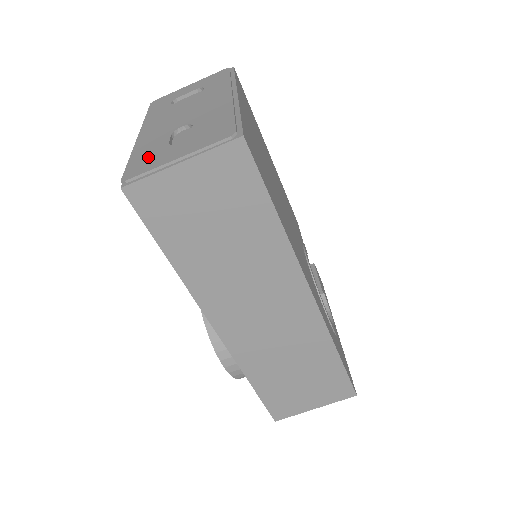
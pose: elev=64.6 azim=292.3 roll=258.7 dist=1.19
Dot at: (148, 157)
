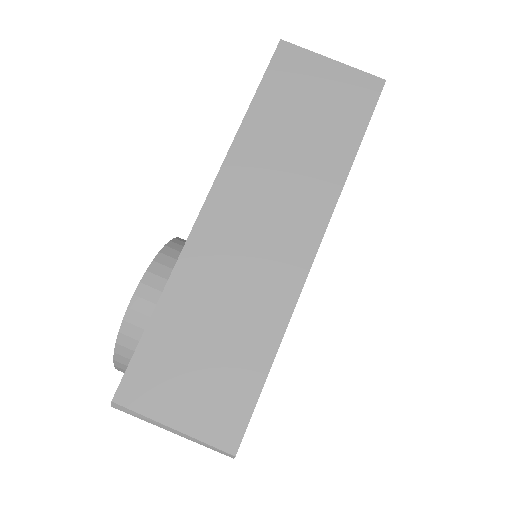
Dot at: occluded
